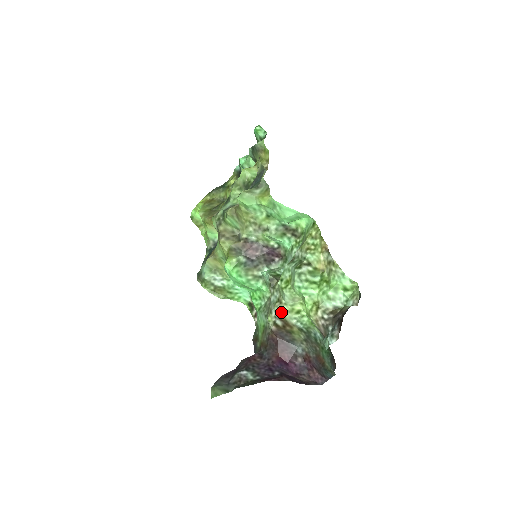
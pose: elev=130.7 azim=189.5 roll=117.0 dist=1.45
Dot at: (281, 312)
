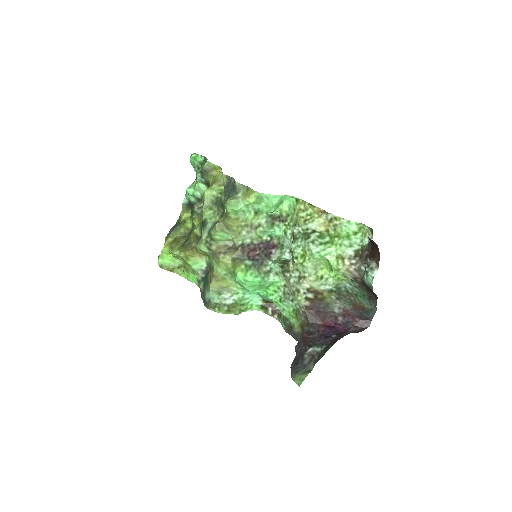
Dot at: (309, 285)
